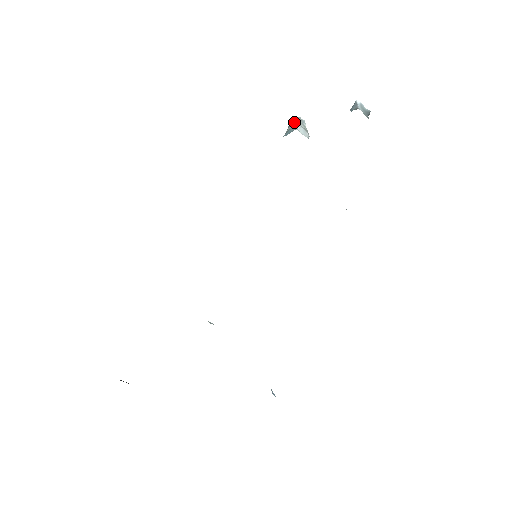
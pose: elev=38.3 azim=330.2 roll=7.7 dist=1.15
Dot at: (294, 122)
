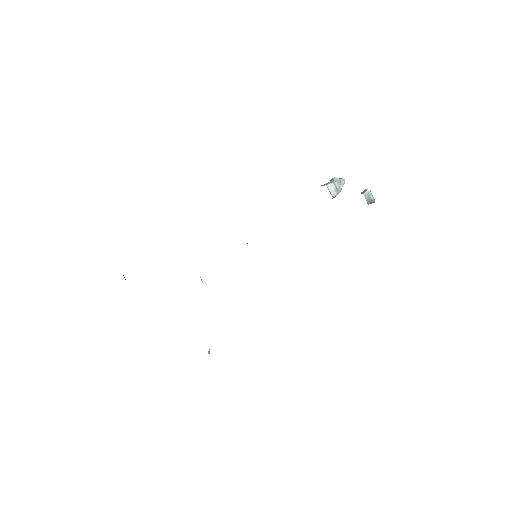
Dot at: (334, 180)
